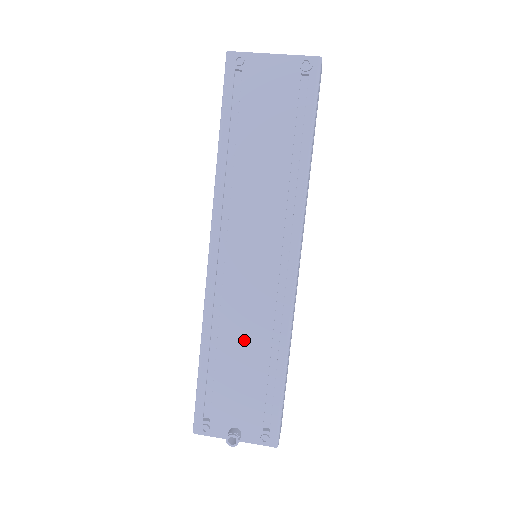
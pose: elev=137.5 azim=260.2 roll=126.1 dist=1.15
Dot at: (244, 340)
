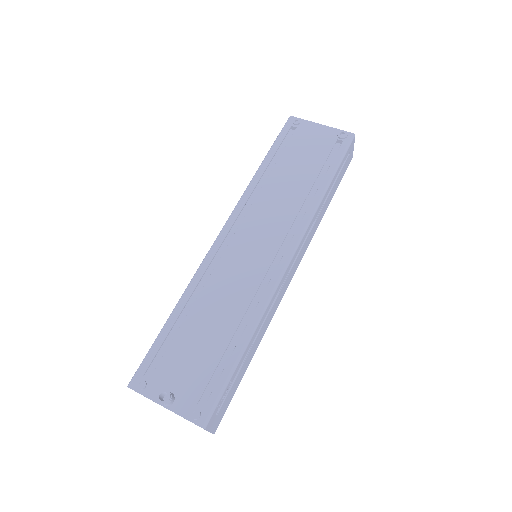
Dot at: (217, 310)
